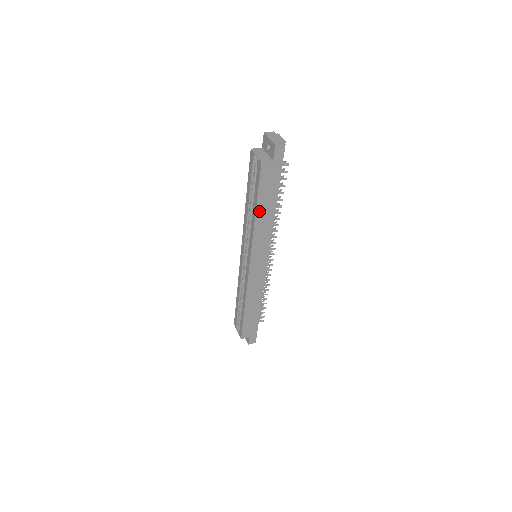
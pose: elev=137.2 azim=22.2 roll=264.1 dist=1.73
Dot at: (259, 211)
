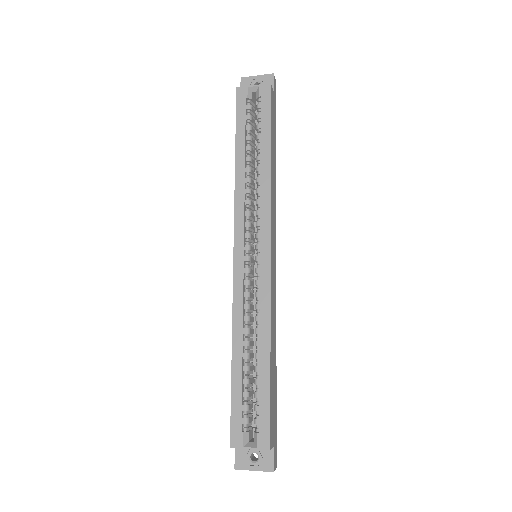
Dot at: (271, 155)
